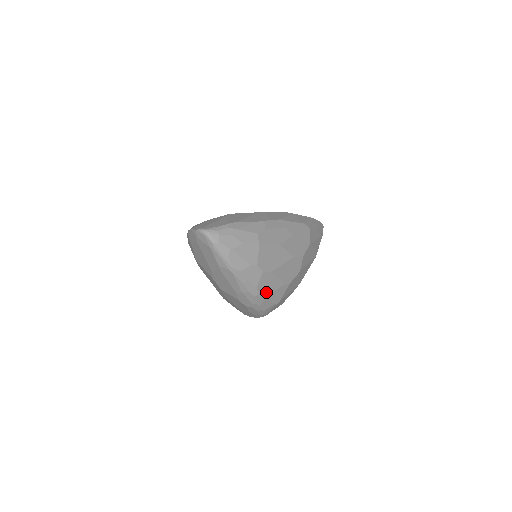
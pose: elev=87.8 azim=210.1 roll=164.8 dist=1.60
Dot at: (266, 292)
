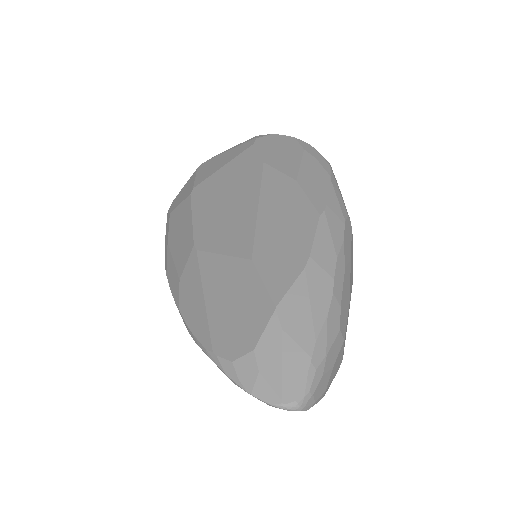
Dot at: occluded
